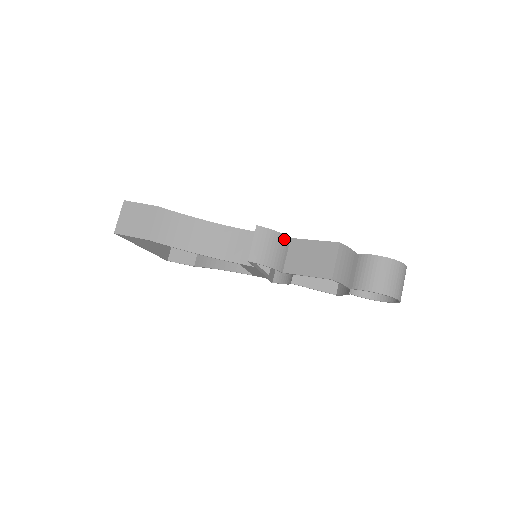
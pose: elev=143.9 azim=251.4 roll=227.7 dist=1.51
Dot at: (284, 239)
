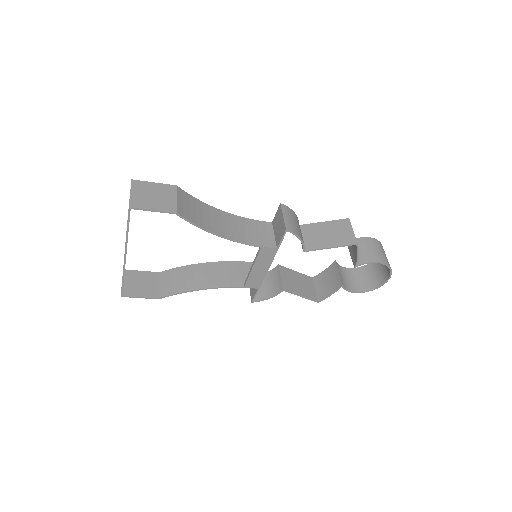
Dot at: (298, 222)
